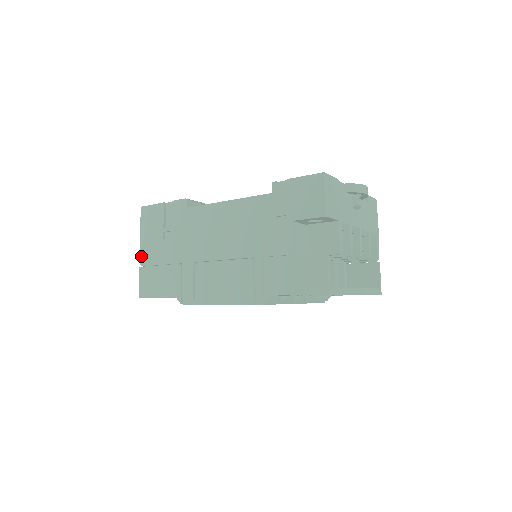
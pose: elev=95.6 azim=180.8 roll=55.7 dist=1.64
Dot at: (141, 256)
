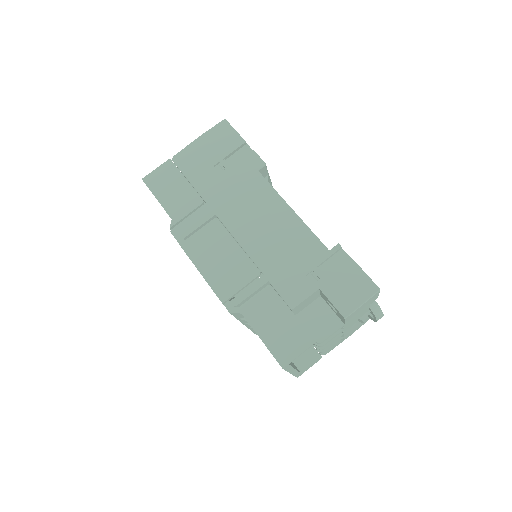
Dot at: (181, 153)
